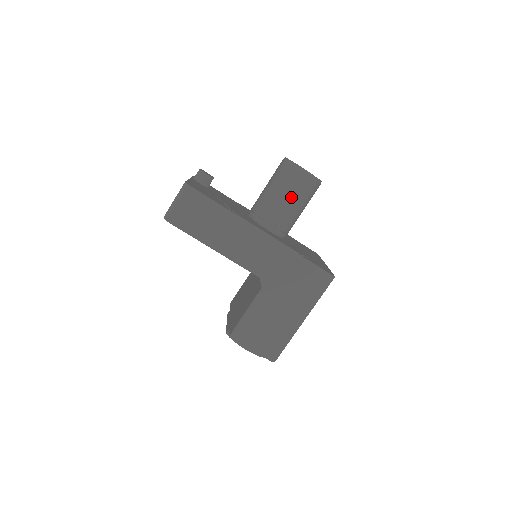
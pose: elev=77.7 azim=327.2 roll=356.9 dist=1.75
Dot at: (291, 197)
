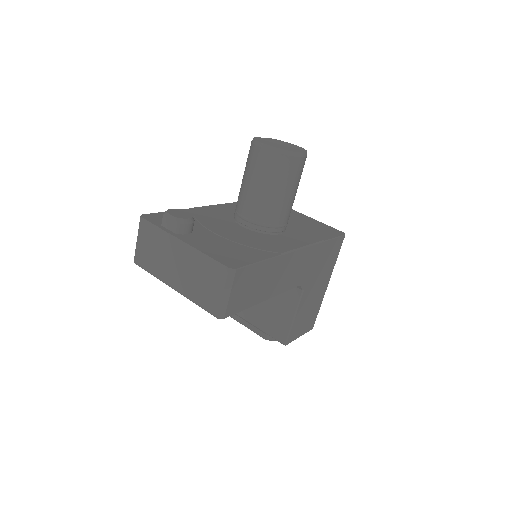
Dot at: (294, 189)
